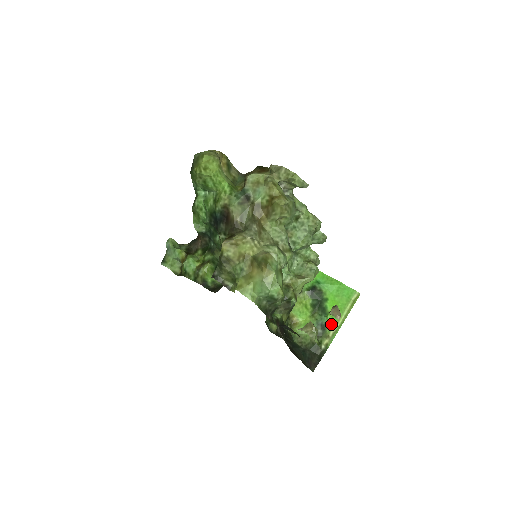
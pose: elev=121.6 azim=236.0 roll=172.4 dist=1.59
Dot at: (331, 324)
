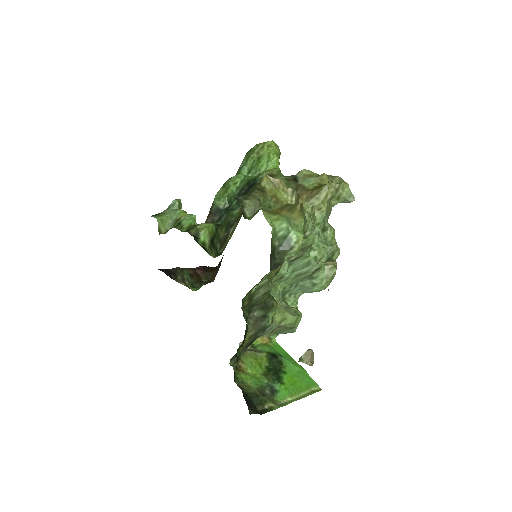
Dot at: (282, 395)
